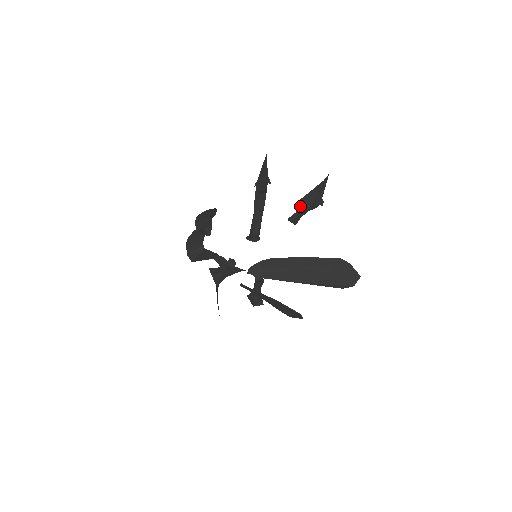
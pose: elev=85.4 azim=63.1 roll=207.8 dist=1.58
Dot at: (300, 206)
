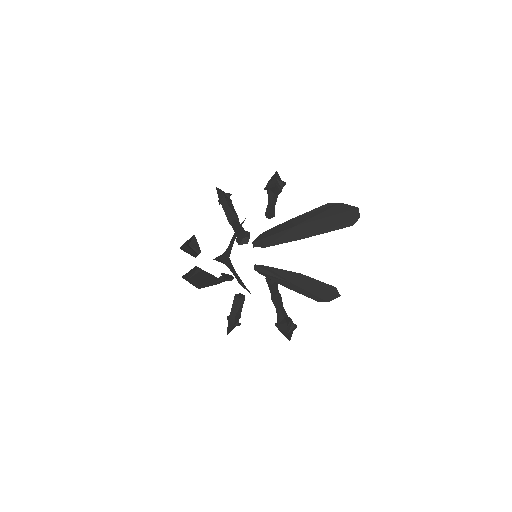
Dot at: (268, 196)
